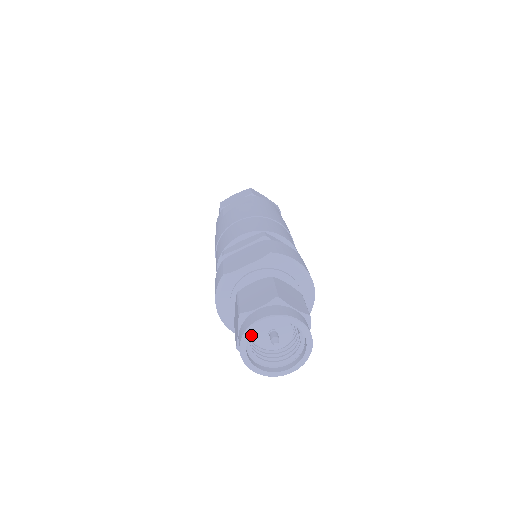
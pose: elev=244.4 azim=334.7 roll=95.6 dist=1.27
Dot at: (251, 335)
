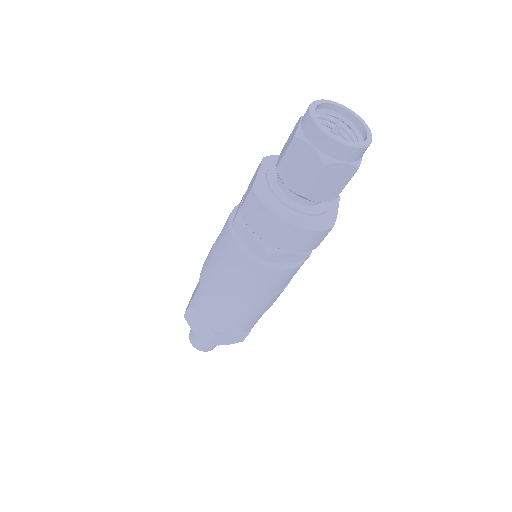
Dot at: occluded
